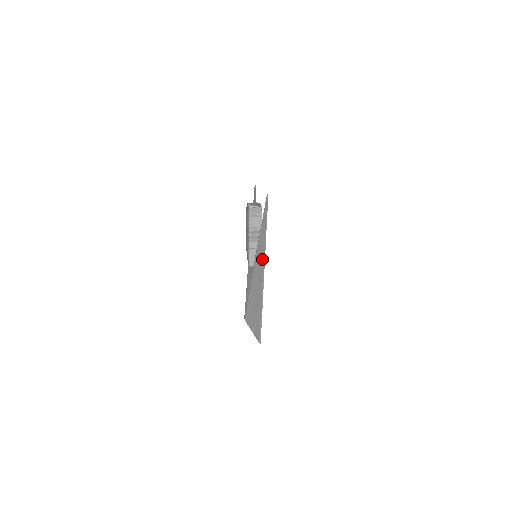
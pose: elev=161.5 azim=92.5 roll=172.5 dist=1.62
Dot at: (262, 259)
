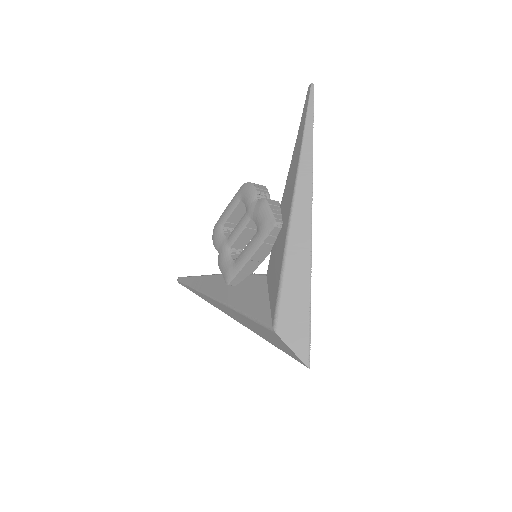
Dot at: (308, 175)
